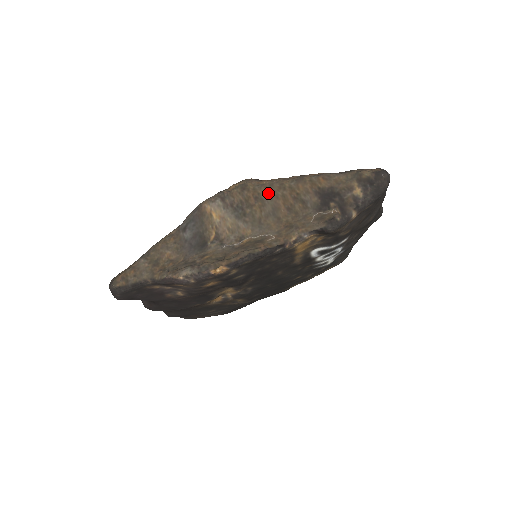
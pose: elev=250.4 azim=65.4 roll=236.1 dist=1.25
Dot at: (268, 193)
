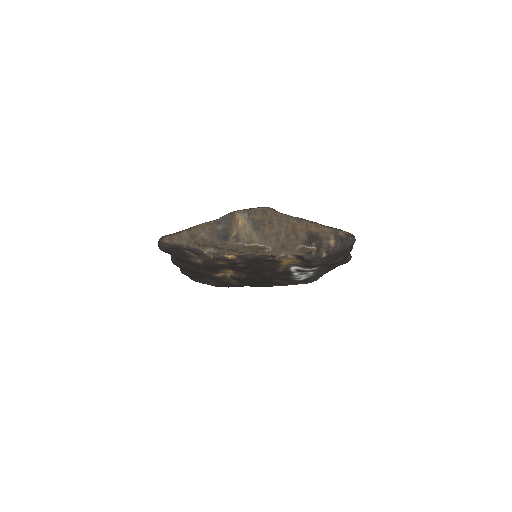
Dot at: (278, 221)
